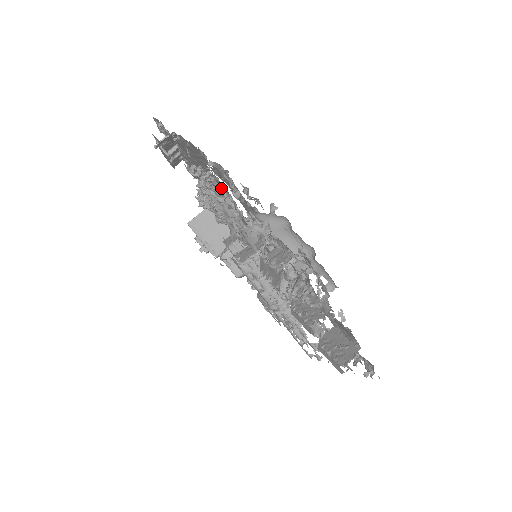
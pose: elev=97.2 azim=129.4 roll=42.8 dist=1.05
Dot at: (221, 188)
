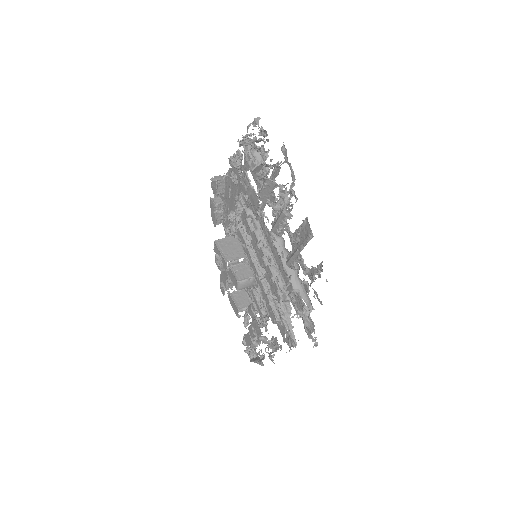
Dot at: occluded
